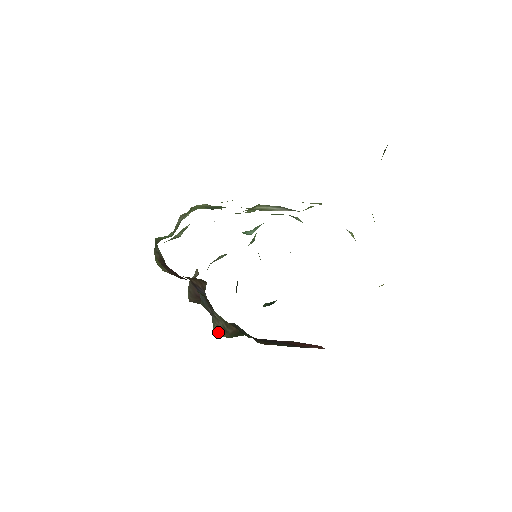
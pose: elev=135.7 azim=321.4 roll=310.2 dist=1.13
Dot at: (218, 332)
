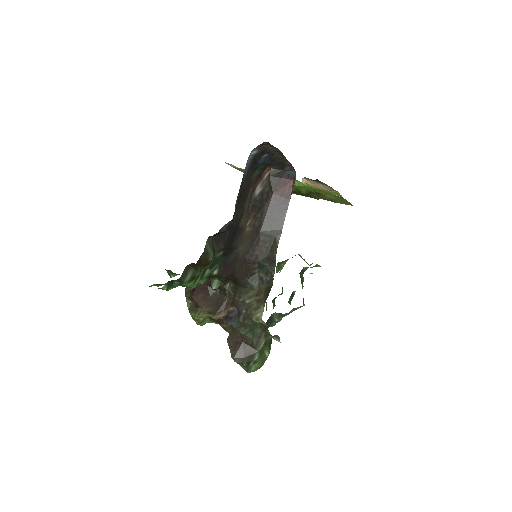
Dot at: (257, 315)
